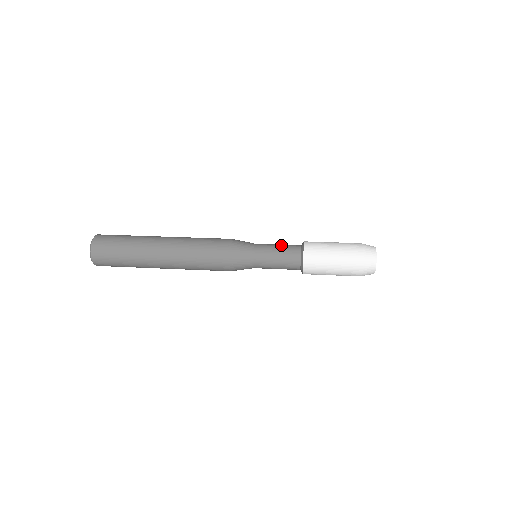
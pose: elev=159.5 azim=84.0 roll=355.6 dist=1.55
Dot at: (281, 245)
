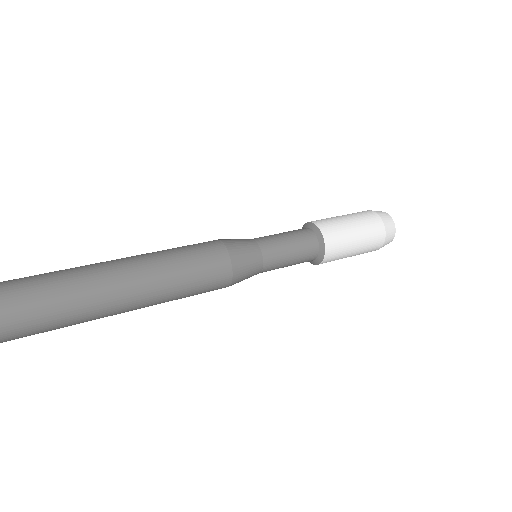
Dot at: (287, 233)
